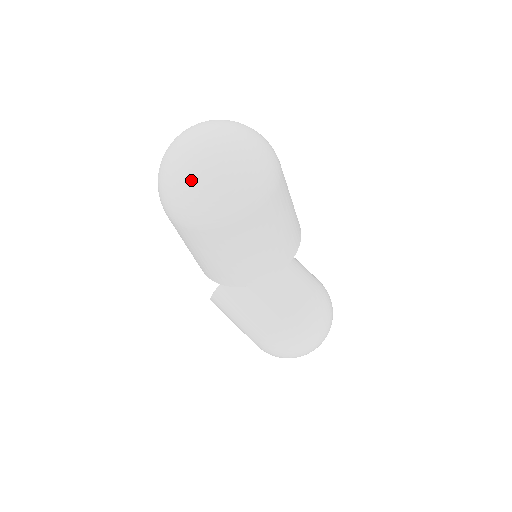
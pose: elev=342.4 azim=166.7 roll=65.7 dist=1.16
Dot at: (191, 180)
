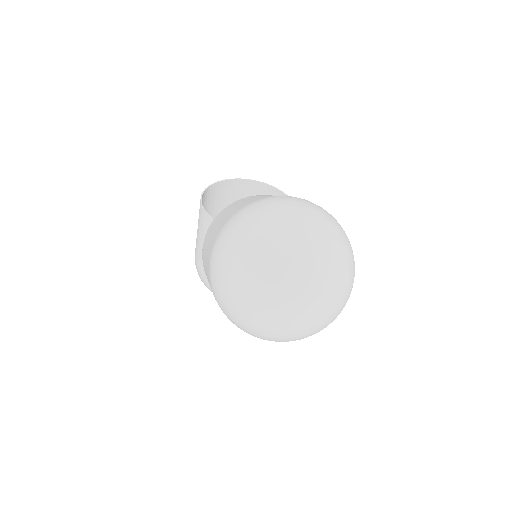
Dot at: (247, 306)
